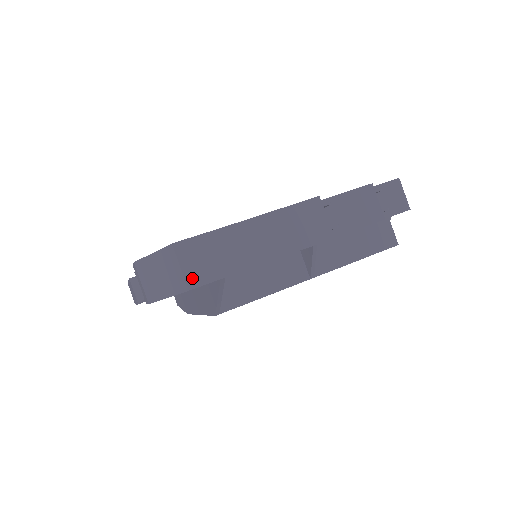
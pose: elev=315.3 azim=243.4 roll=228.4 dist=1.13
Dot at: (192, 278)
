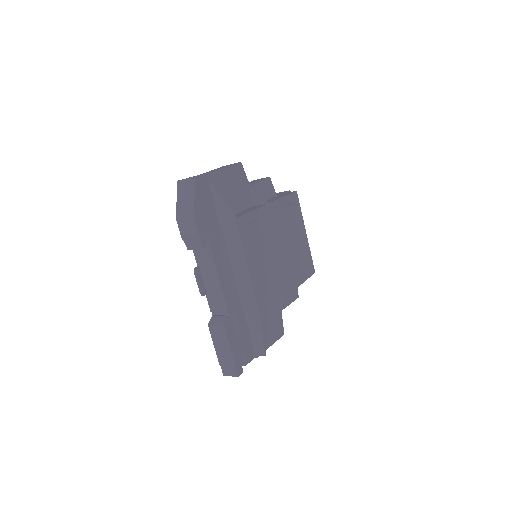
Dot at: (194, 177)
